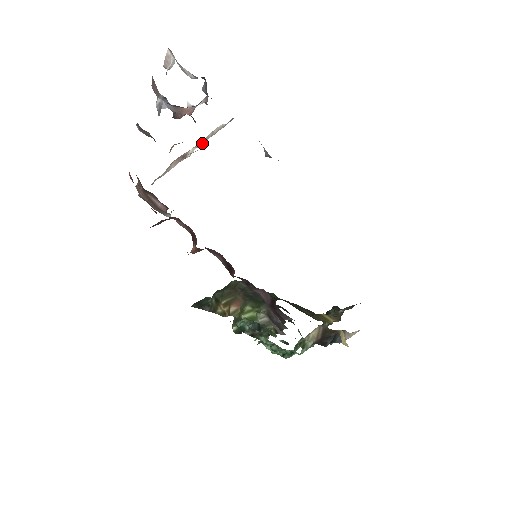
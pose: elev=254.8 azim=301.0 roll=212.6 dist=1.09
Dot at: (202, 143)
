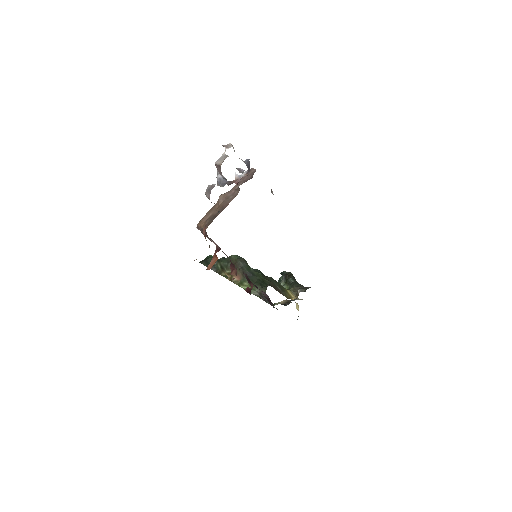
Dot at: occluded
